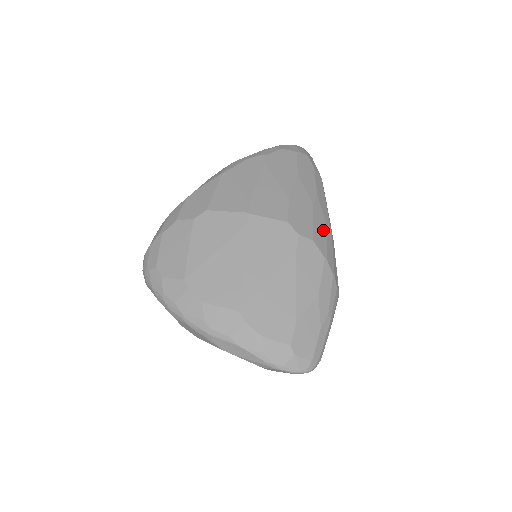
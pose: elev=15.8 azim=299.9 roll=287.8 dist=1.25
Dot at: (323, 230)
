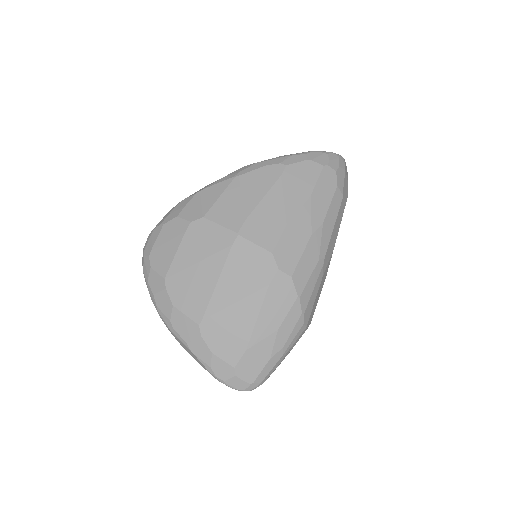
Dot at: (311, 265)
